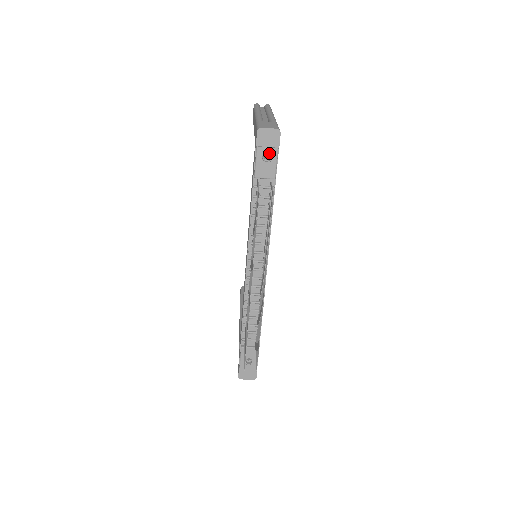
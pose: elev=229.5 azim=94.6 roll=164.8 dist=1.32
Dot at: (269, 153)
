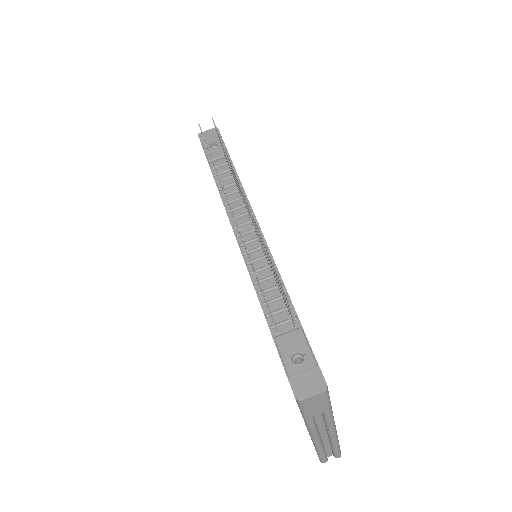
Dot at: (214, 143)
